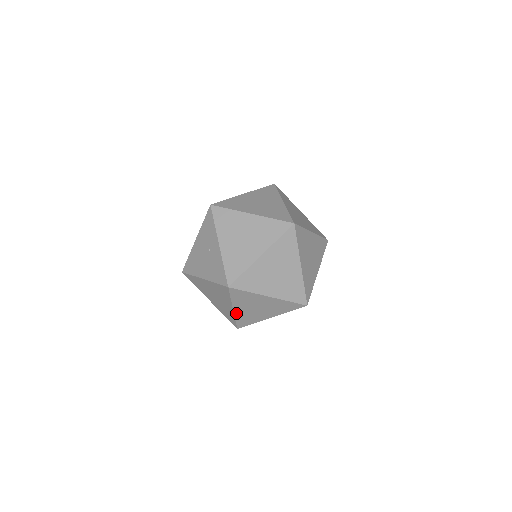
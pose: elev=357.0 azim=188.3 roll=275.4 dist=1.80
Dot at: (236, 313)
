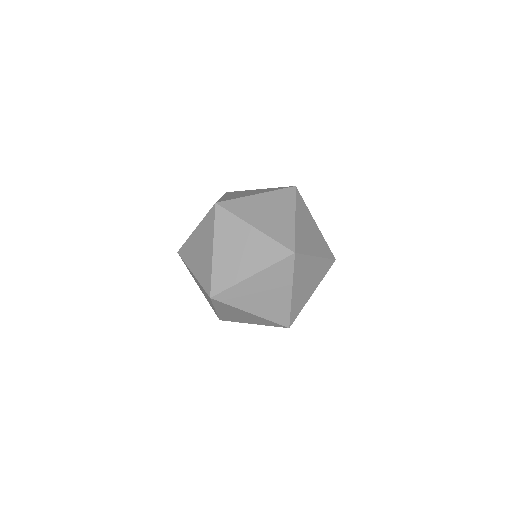
Dot at: occluded
